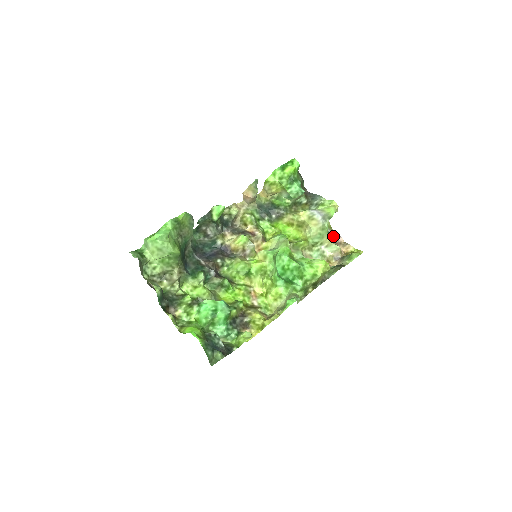
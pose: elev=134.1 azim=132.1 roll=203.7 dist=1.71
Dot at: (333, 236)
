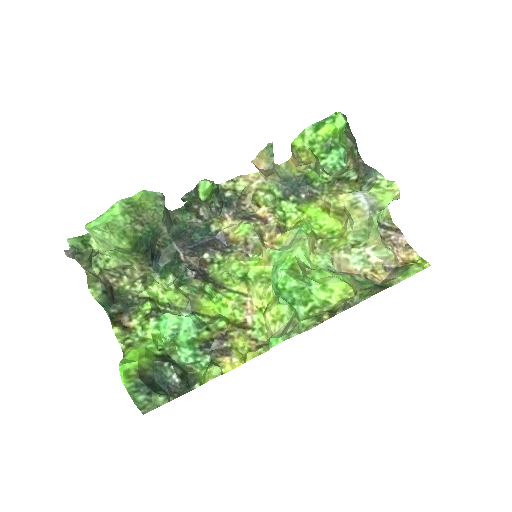
Dot at: (391, 233)
